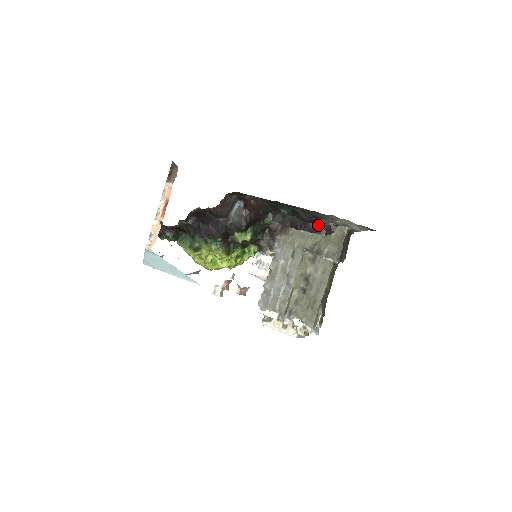
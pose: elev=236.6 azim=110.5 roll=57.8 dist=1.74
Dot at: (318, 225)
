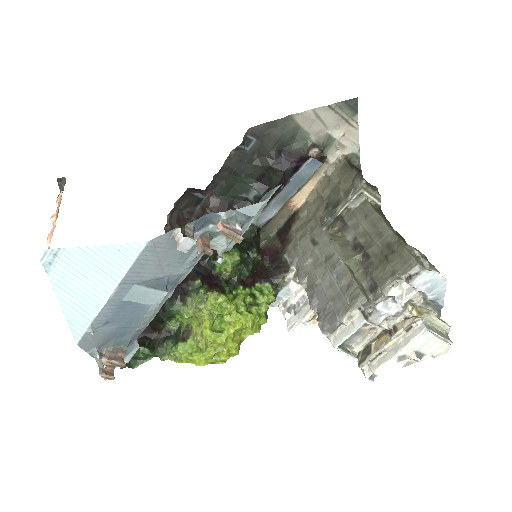
Dot at: (296, 160)
